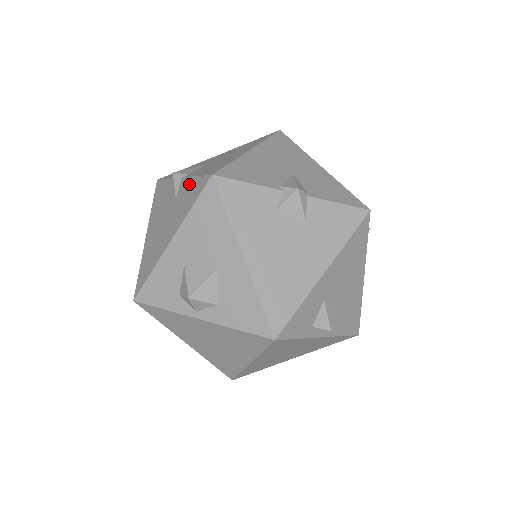
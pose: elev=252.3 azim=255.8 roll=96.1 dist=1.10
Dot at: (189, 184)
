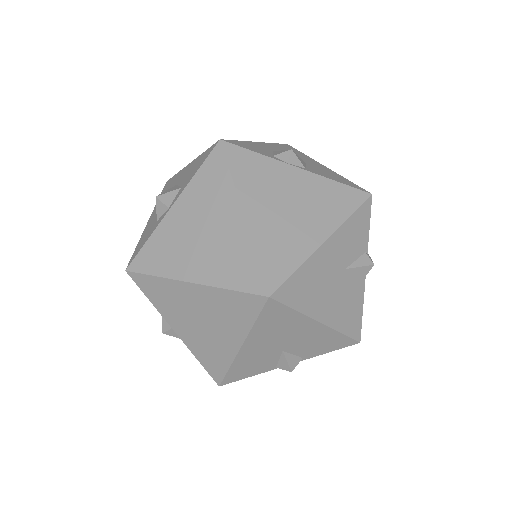
Dot at: occluded
